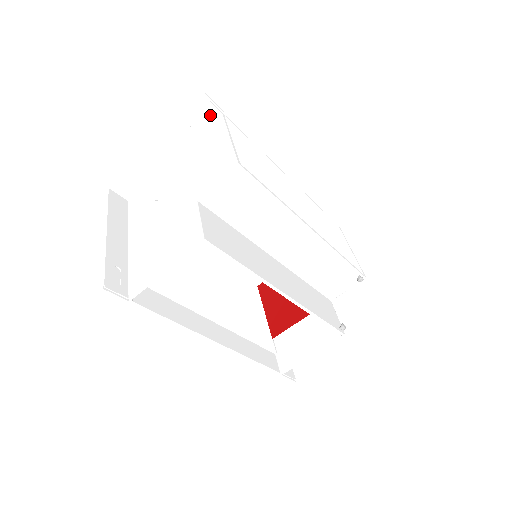
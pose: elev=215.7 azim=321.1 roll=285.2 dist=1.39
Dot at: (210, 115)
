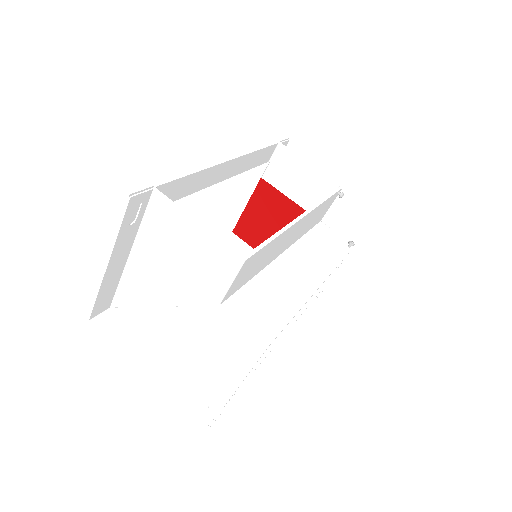
Dot at: (143, 201)
